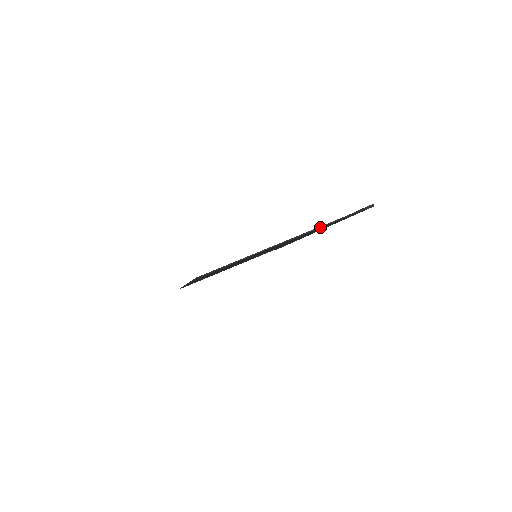
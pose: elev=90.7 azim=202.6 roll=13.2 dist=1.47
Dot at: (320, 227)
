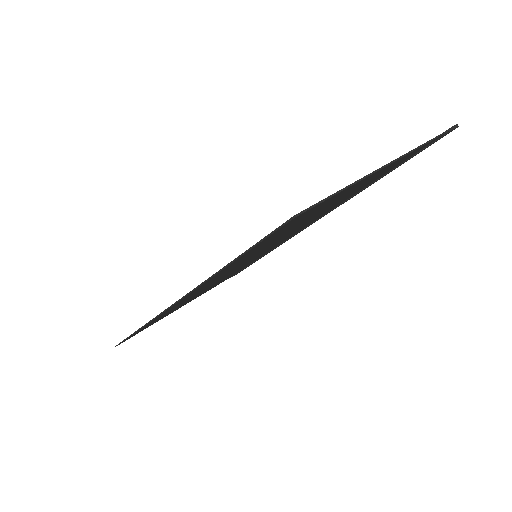
Dot at: (419, 147)
